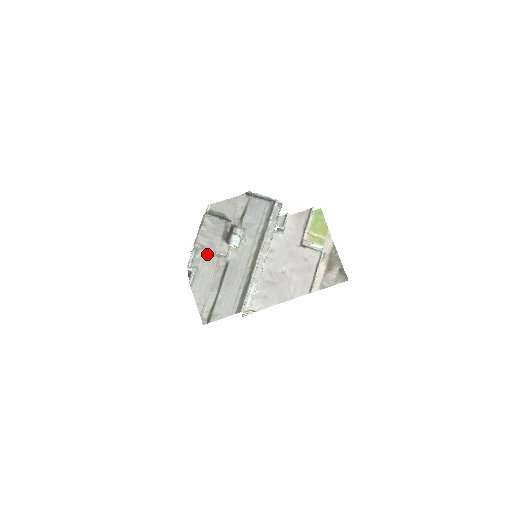
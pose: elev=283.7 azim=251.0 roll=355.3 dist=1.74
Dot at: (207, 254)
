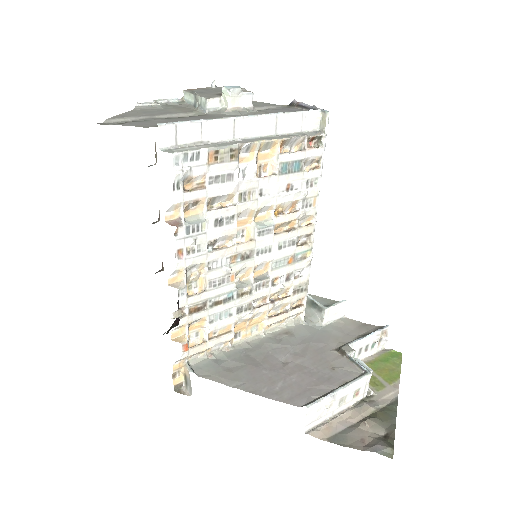
Dot at: (189, 107)
